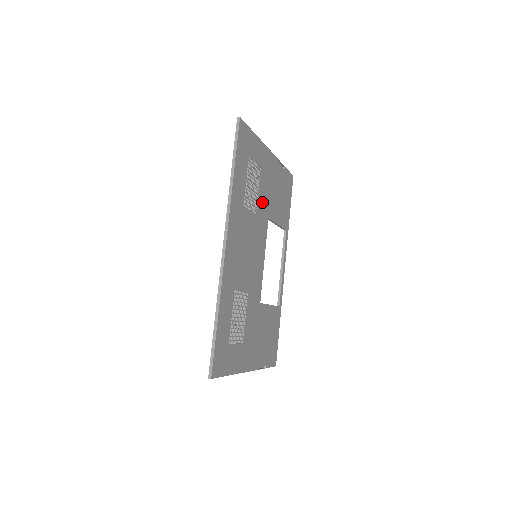
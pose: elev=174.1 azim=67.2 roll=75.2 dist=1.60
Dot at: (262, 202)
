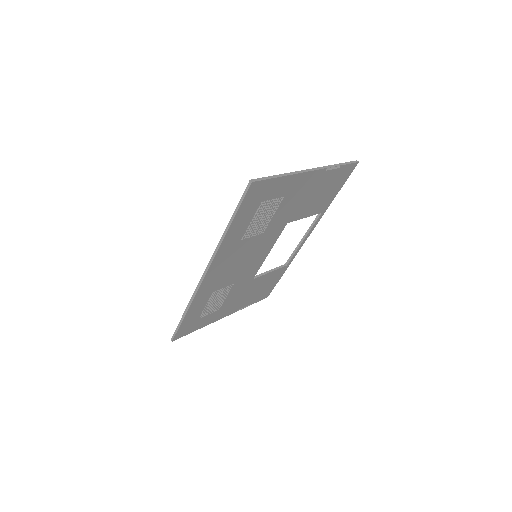
Dot at: (279, 219)
